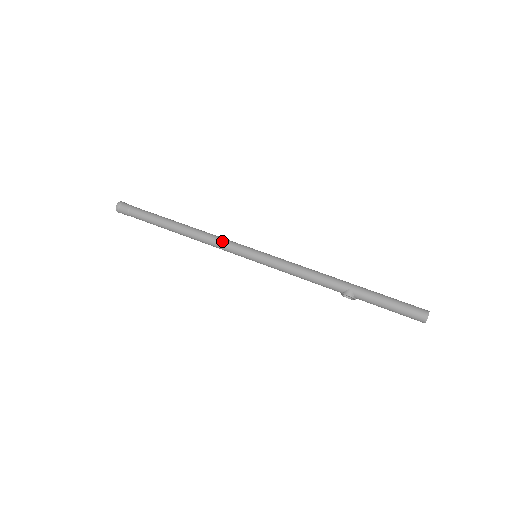
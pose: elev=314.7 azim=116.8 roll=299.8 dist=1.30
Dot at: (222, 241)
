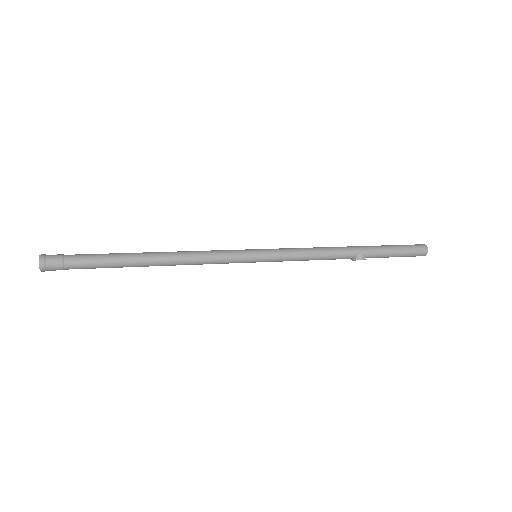
Dot at: (214, 256)
